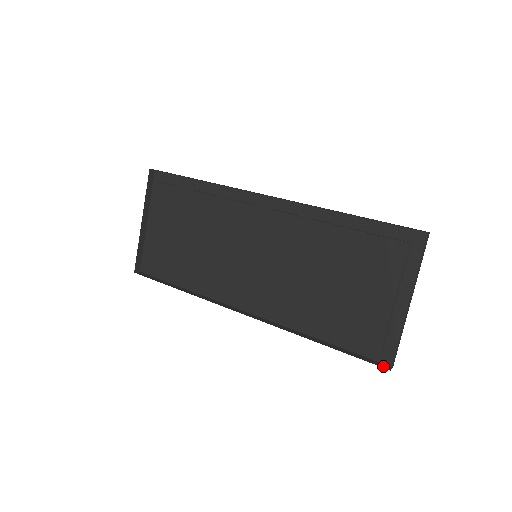
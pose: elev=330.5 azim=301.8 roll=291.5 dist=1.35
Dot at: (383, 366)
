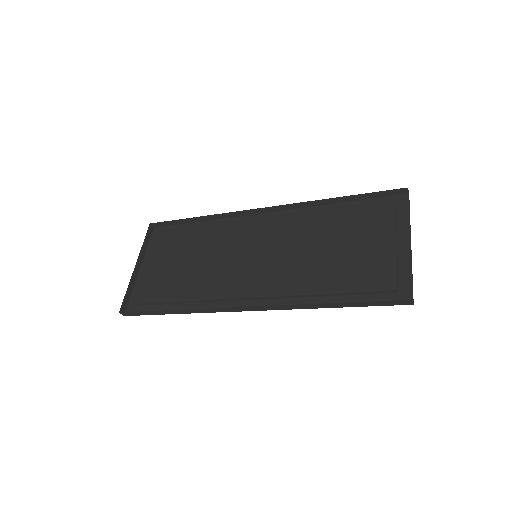
Dot at: (403, 301)
